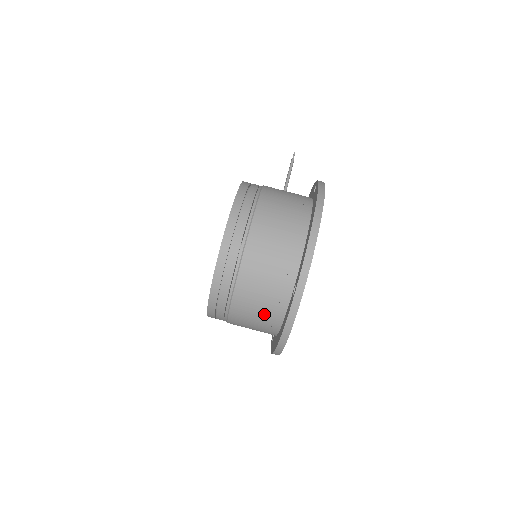
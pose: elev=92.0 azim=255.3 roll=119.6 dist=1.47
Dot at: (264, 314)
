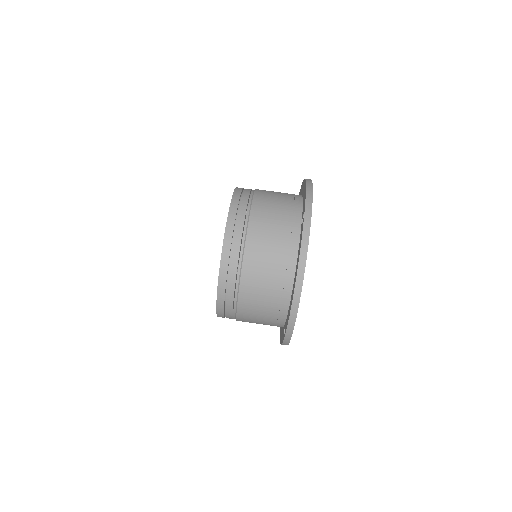
Dot at: (277, 257)
